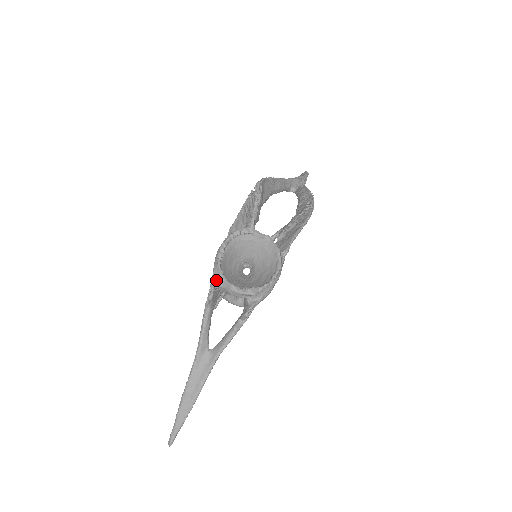
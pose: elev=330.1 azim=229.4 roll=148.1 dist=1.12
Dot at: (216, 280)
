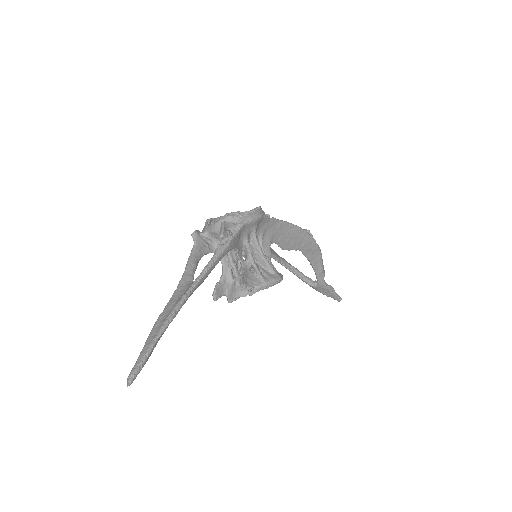
Dot at: (203, 232)
